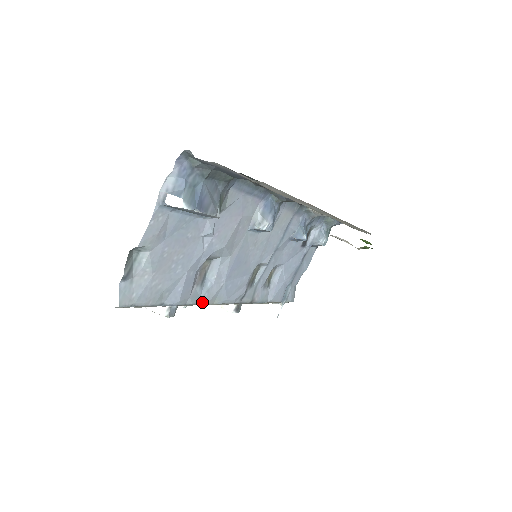
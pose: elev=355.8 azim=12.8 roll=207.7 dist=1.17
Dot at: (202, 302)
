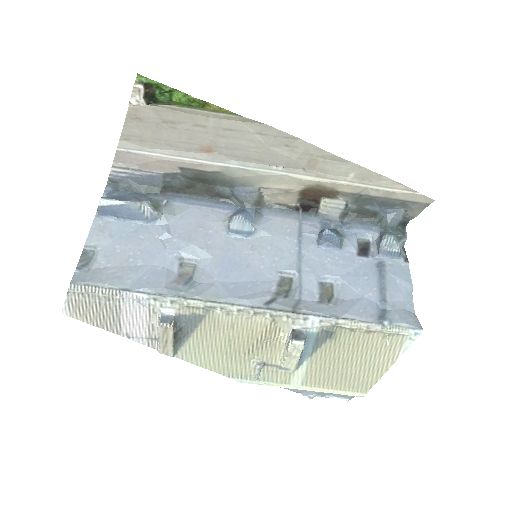
Dot at: (188, 296)
